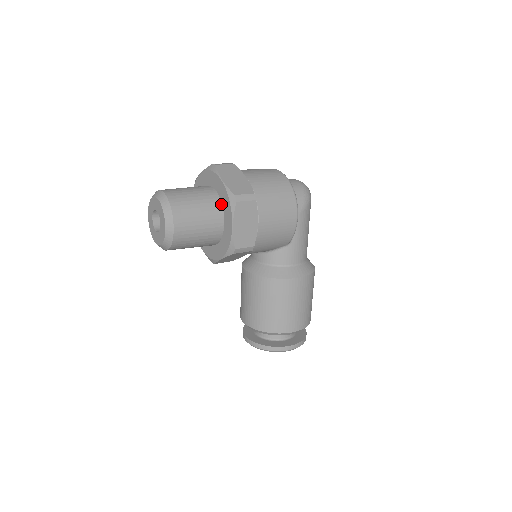
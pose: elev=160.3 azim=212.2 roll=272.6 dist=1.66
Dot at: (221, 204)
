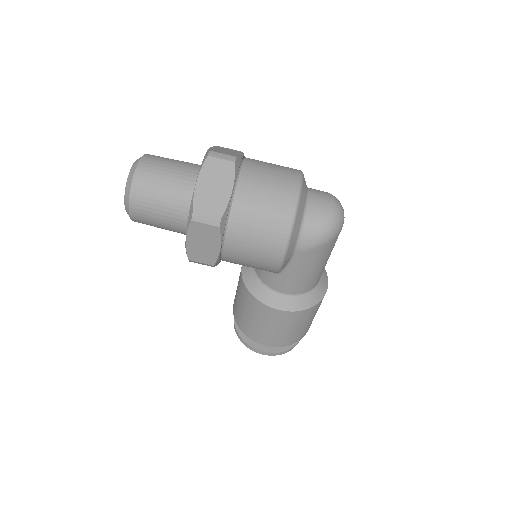
Dot at: occluded
